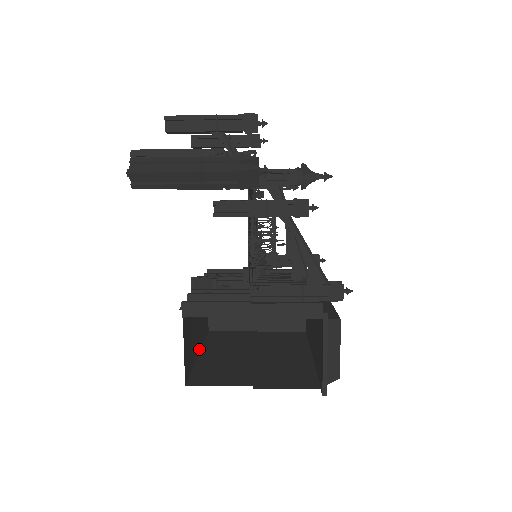
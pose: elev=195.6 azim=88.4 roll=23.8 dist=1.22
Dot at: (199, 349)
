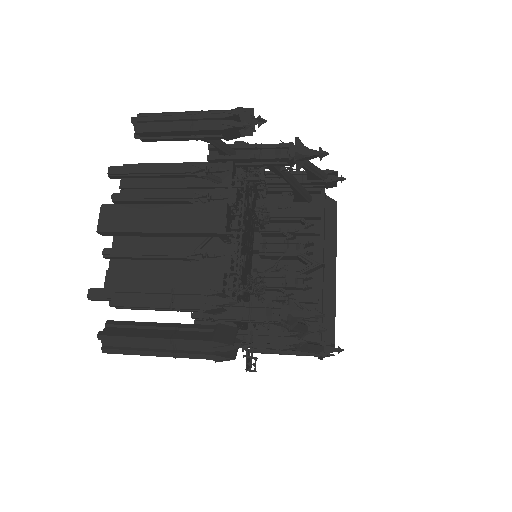
Dot at: occluded
